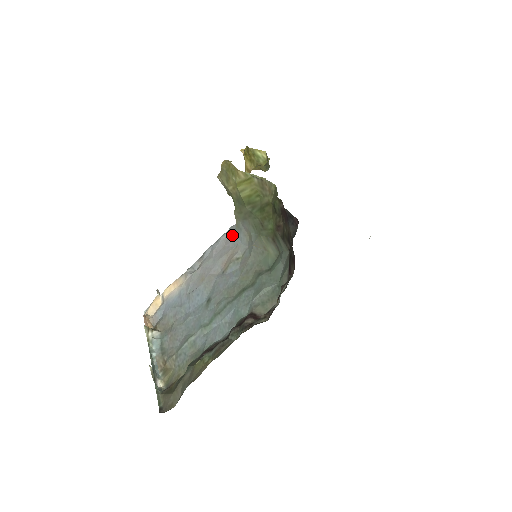
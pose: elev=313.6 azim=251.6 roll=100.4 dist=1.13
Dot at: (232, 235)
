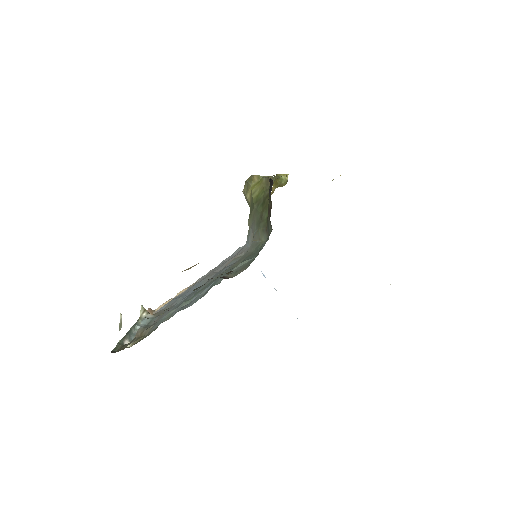
Dot at: occluded
